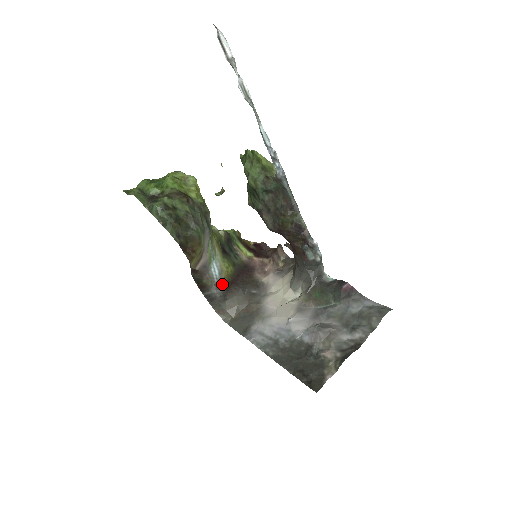
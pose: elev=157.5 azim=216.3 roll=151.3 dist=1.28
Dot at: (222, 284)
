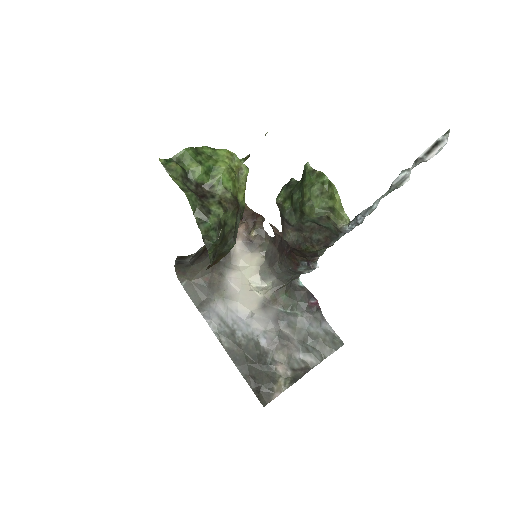
Dot at: (198, 253)
